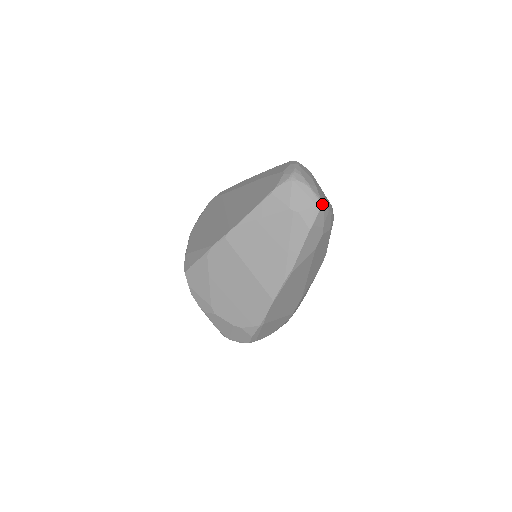
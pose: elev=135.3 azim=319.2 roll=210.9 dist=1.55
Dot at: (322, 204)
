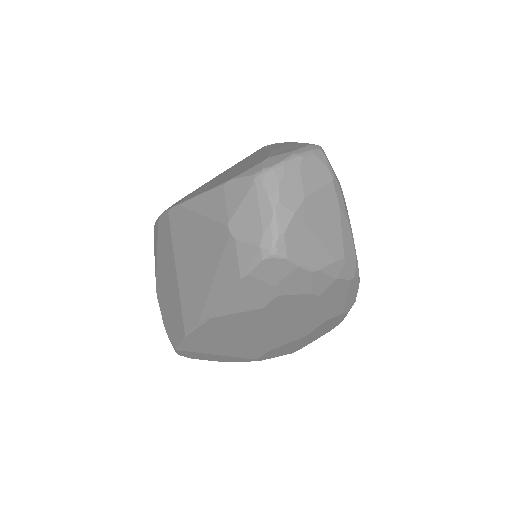
Dot at: (277, 249)
